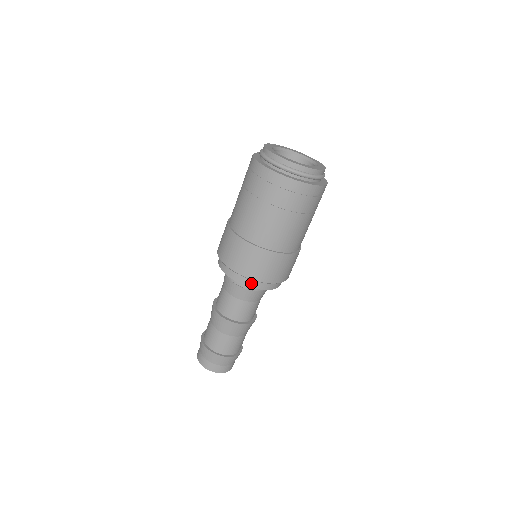
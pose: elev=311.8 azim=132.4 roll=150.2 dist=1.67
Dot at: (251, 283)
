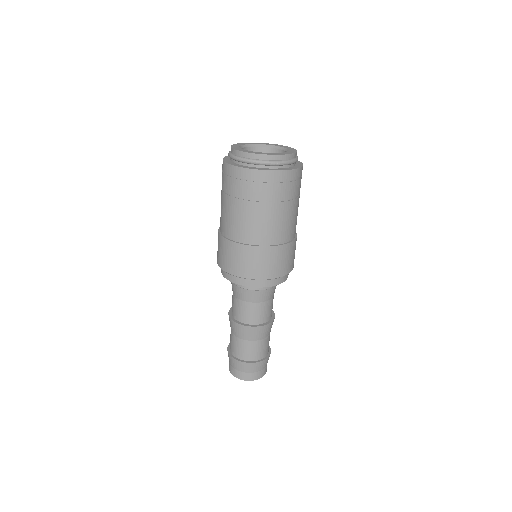
Dot at: (271, 282)
